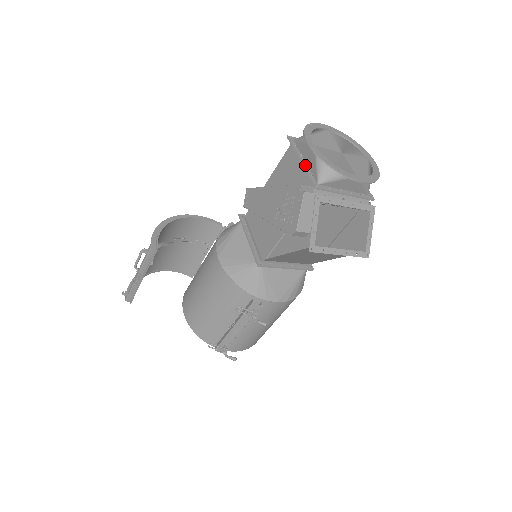
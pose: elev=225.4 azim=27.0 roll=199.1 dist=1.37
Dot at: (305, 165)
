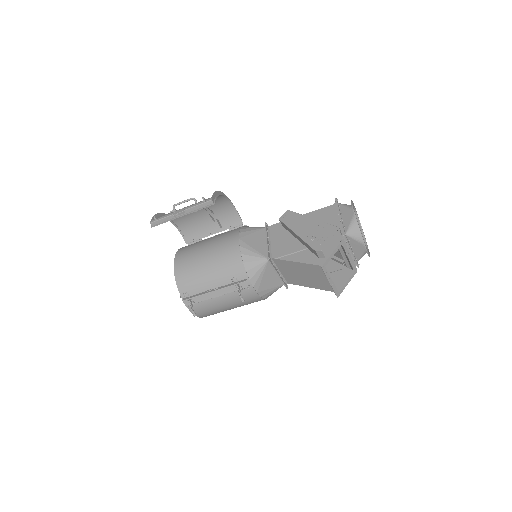
Dot at: (342, 220)
